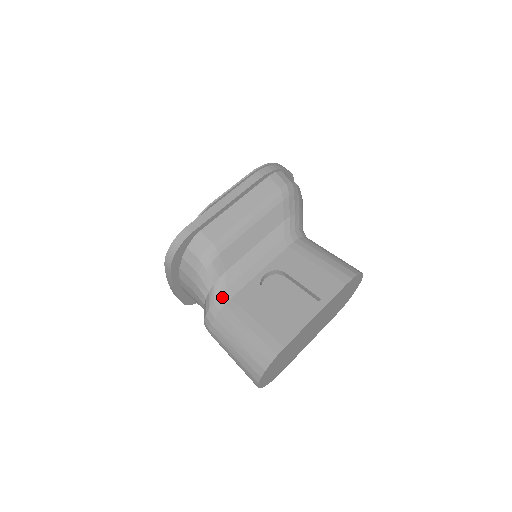
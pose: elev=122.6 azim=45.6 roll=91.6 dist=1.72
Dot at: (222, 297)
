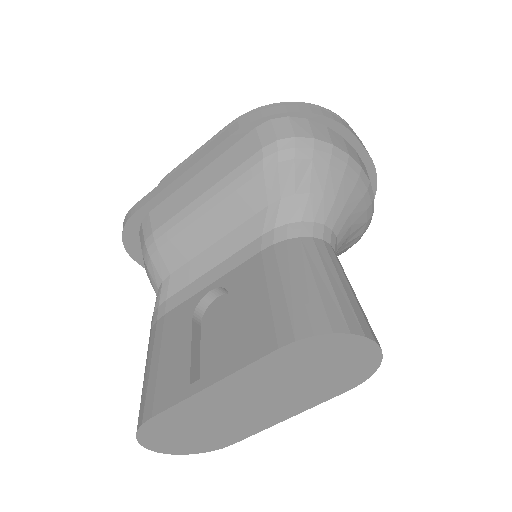
Dot at: (159, 309)
